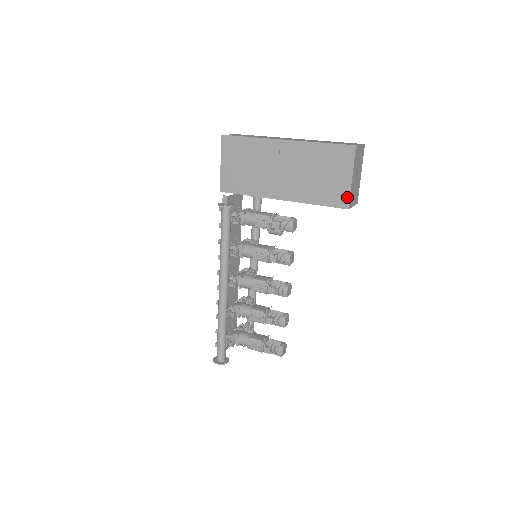
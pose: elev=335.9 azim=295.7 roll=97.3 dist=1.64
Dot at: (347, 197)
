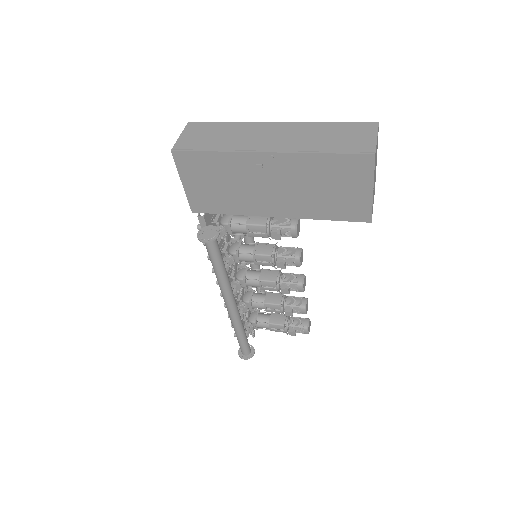
Dot at: (368, 211)
